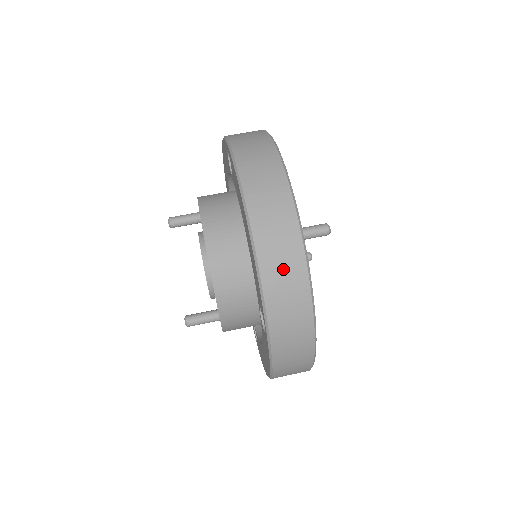
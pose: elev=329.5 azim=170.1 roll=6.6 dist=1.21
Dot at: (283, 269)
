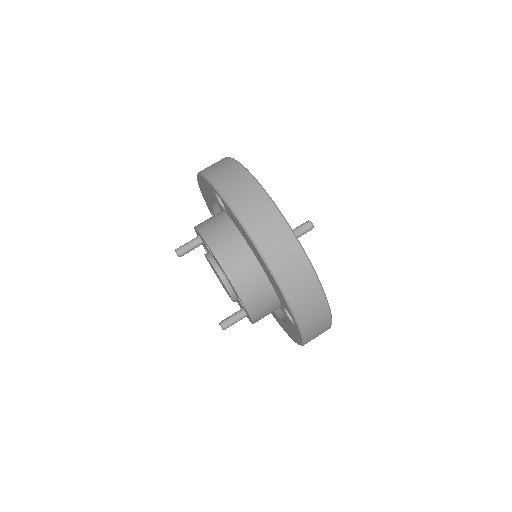
Dot at: (299, 283)
